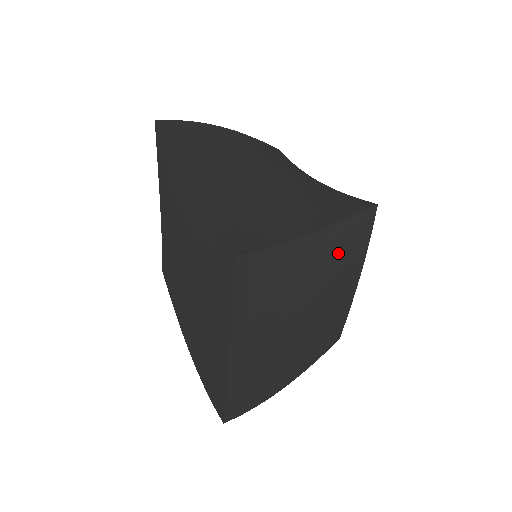
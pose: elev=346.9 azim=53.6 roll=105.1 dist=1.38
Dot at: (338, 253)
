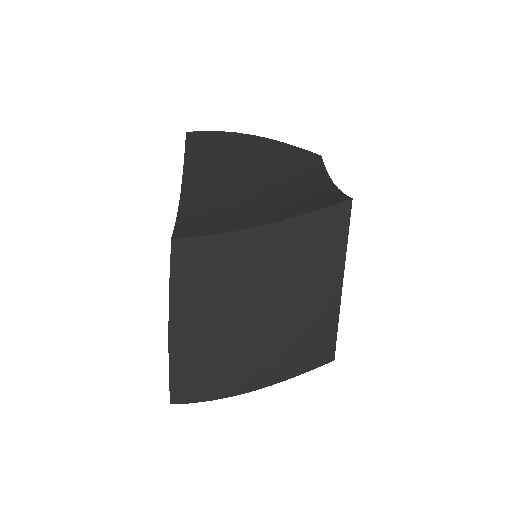
Dot at: (302, 251)
